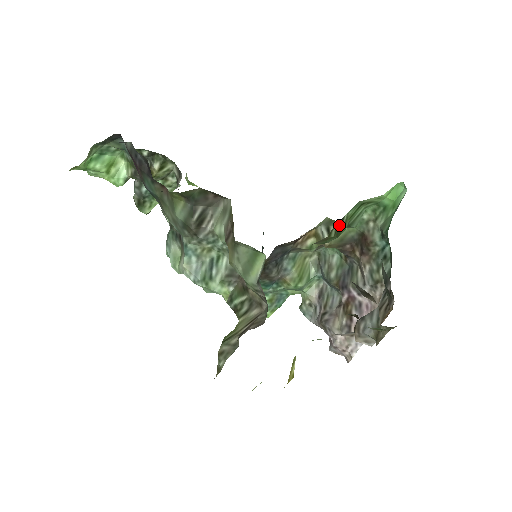
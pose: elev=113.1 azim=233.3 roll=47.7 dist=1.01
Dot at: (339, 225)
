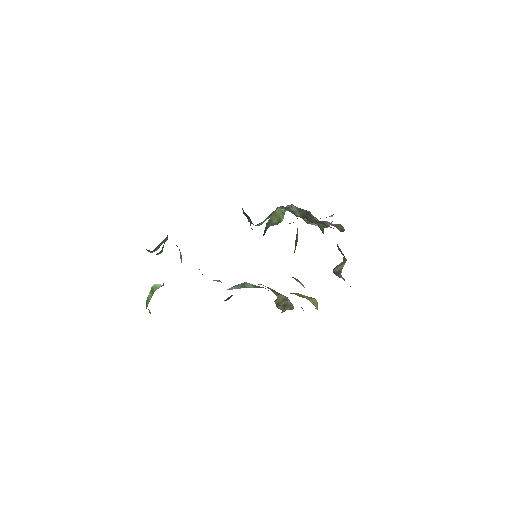
Dot at: (295, 245)
